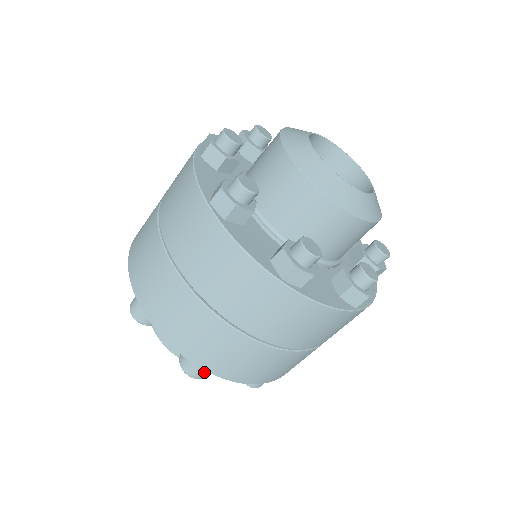
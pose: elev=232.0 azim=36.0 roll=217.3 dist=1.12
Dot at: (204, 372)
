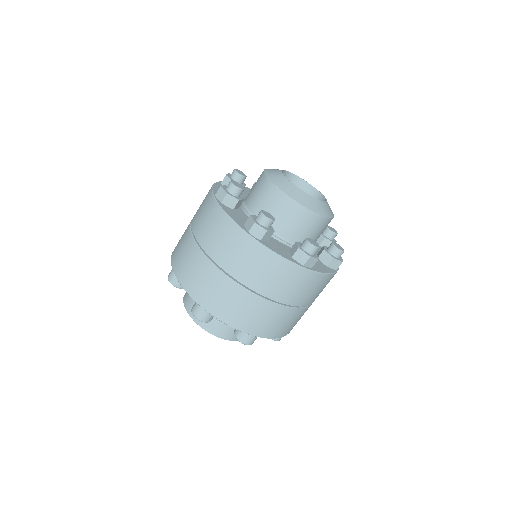
Dot at: (255, 339)
